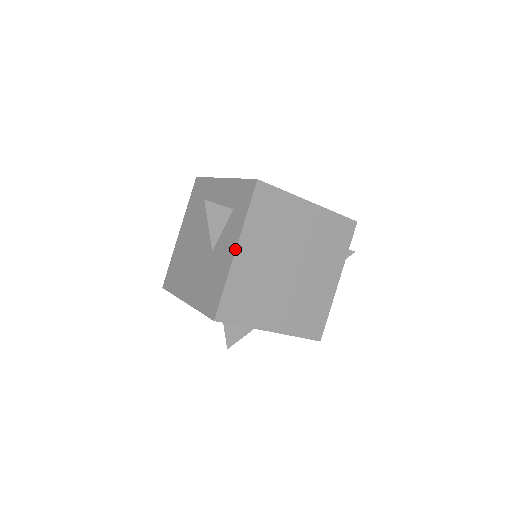
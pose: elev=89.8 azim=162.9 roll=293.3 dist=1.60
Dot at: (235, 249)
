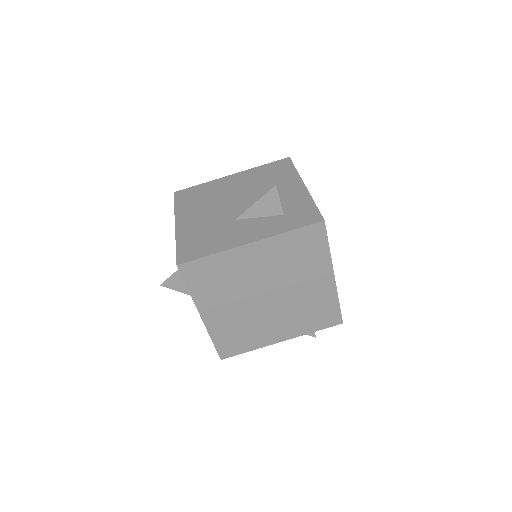
Dot at: (251, 242)
